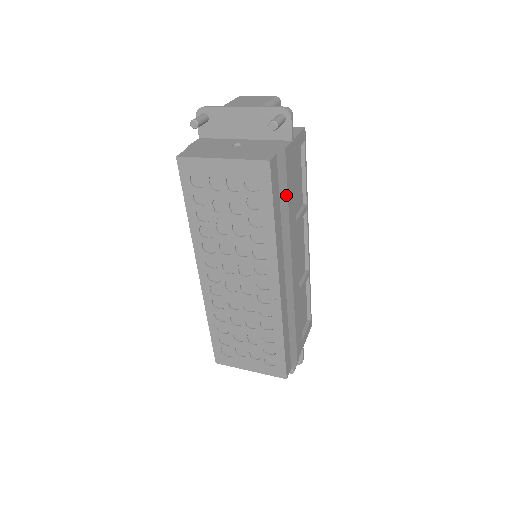
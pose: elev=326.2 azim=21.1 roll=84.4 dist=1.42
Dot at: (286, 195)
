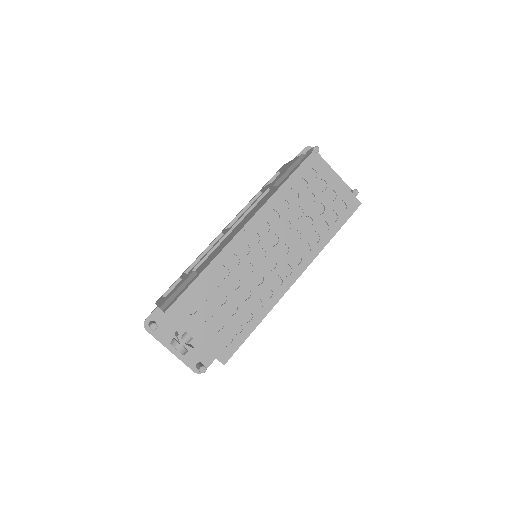
Dot at: occluded
